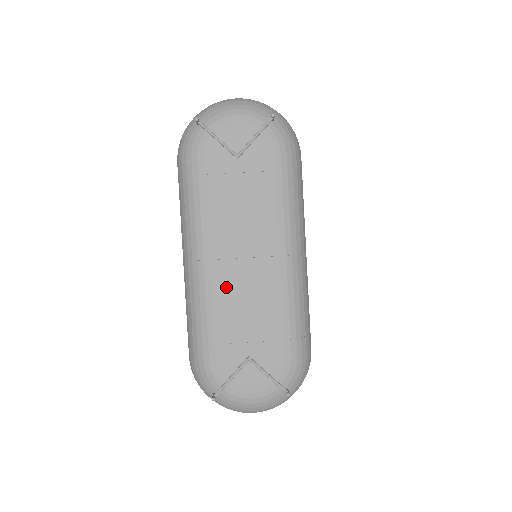
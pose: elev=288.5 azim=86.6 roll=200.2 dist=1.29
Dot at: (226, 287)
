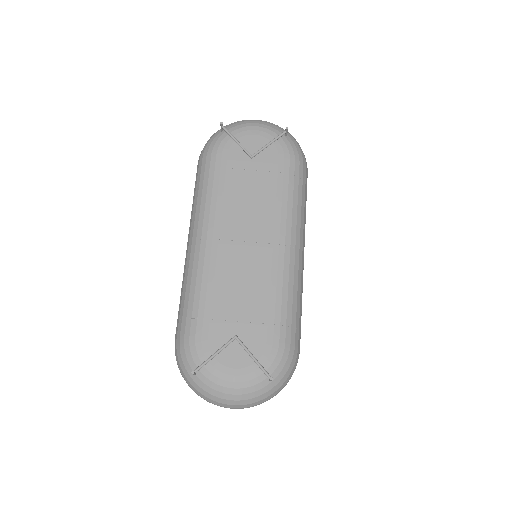
Dot at: (224, 265)
